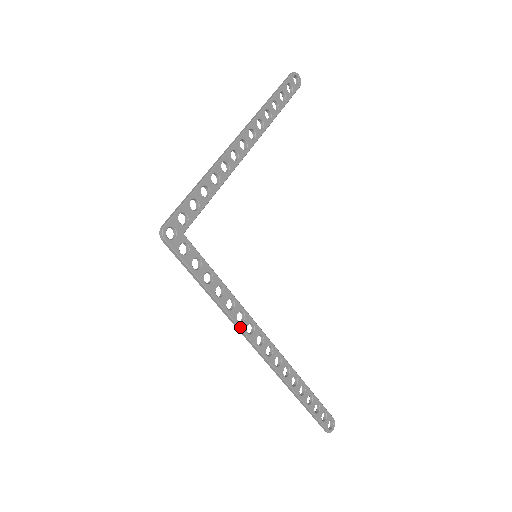
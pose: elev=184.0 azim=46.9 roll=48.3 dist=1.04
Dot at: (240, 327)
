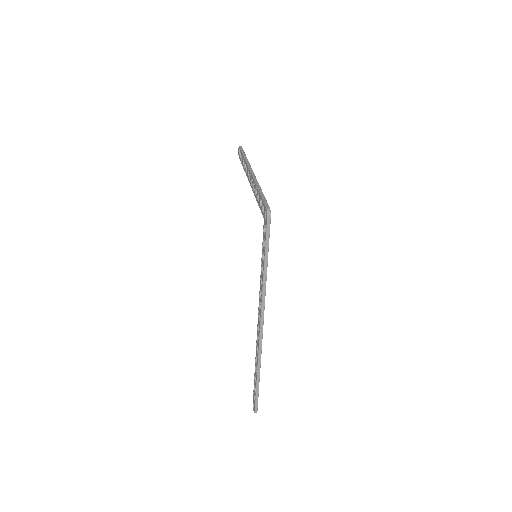
Dot at: occluded
